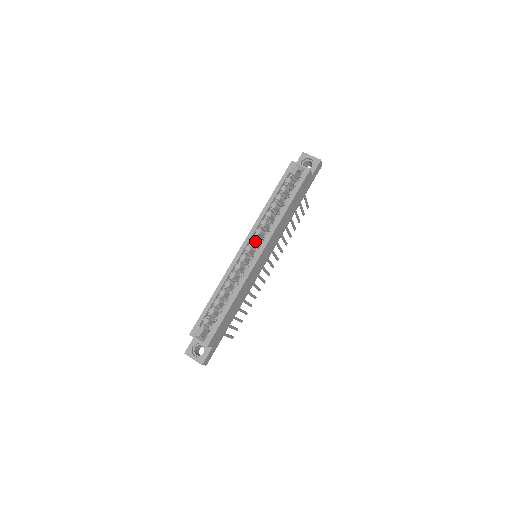
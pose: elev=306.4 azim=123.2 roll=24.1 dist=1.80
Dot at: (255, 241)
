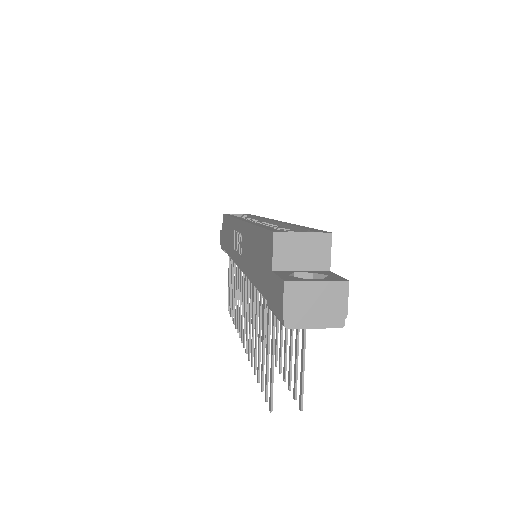
Dot at: occluded
